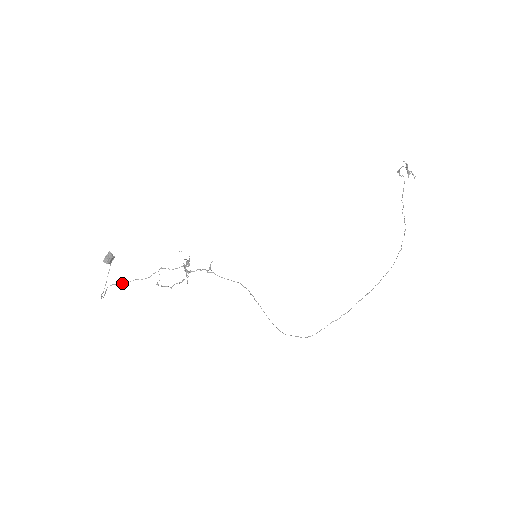
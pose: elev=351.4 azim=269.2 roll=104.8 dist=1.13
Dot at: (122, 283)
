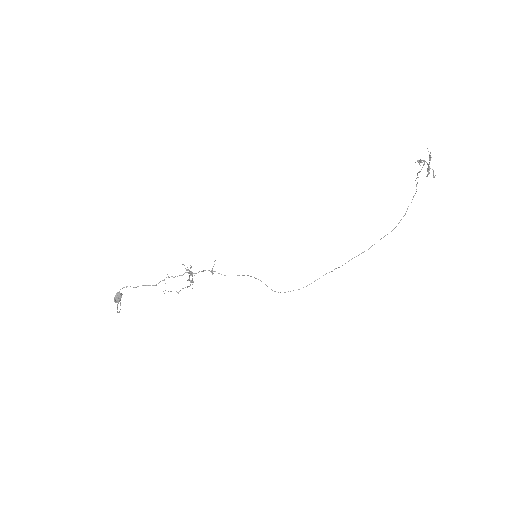
Dot at: occluded
